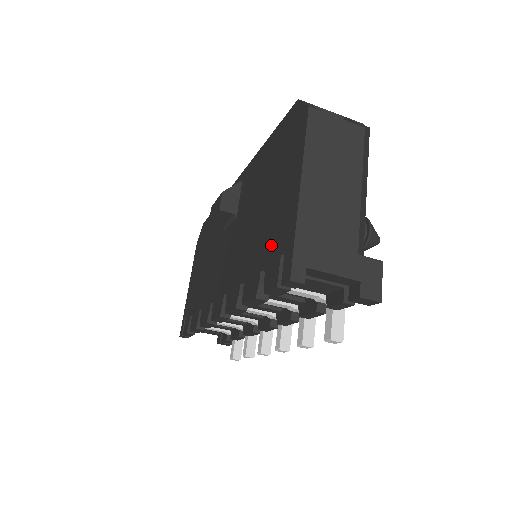
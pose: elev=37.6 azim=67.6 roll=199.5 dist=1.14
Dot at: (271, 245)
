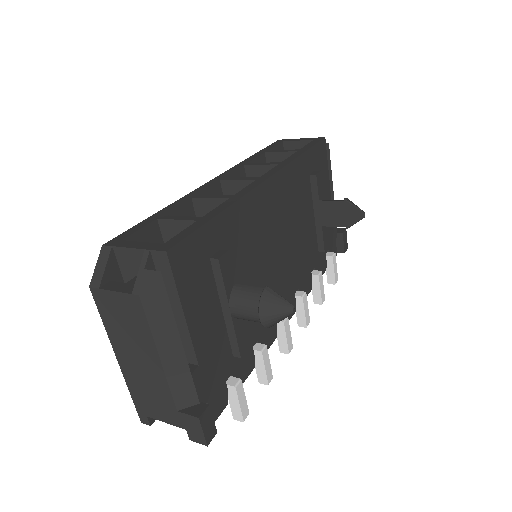
Dot at: occluded
